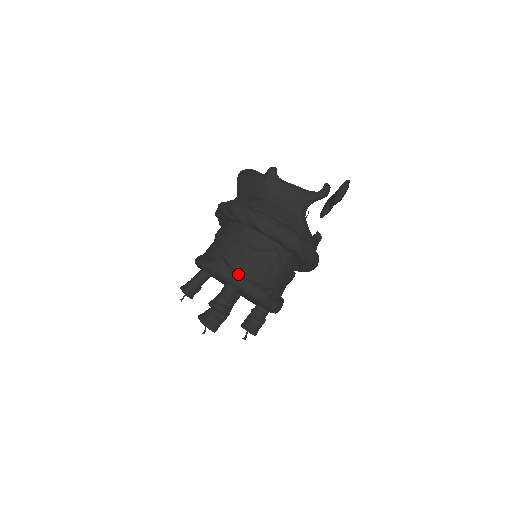
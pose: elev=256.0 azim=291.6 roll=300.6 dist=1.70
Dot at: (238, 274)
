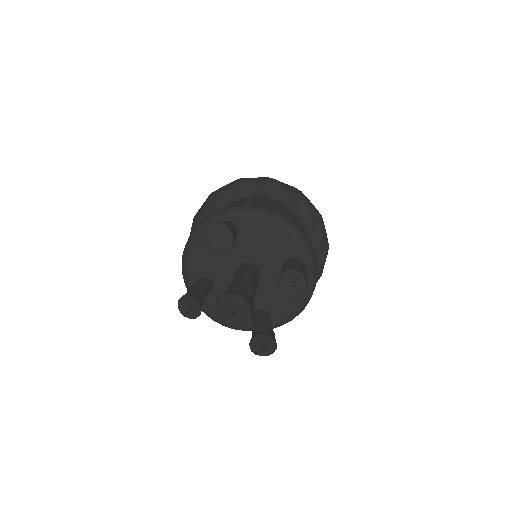
Dot at: occluded
